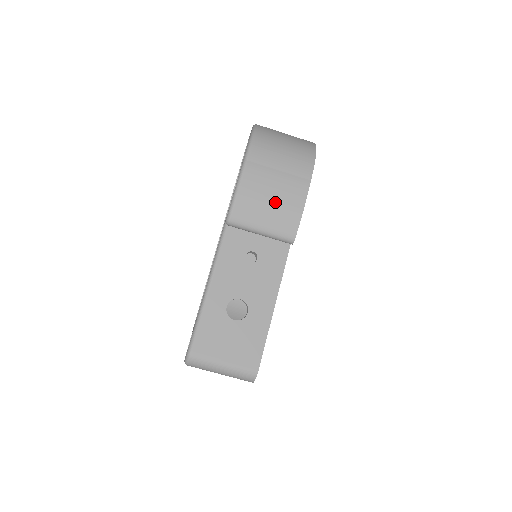
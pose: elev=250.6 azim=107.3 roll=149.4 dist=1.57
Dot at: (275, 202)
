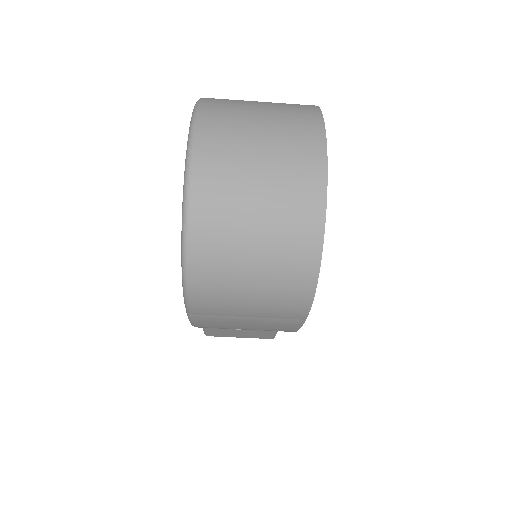
Dot at: (253, 329)
